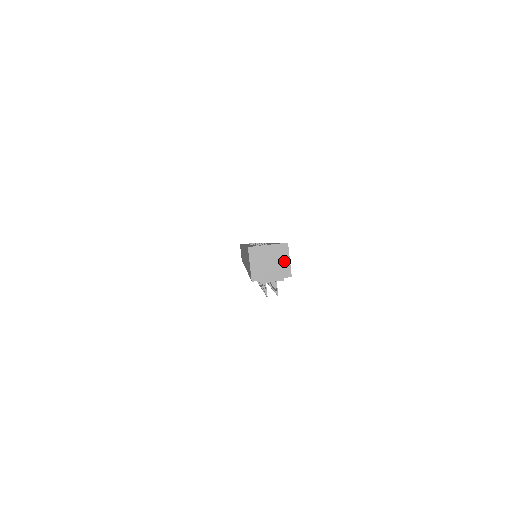
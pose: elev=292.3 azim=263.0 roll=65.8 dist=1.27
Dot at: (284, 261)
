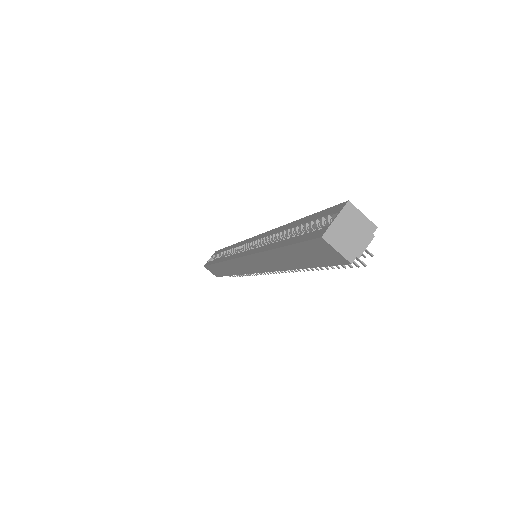
Dot at: (360, 220)
